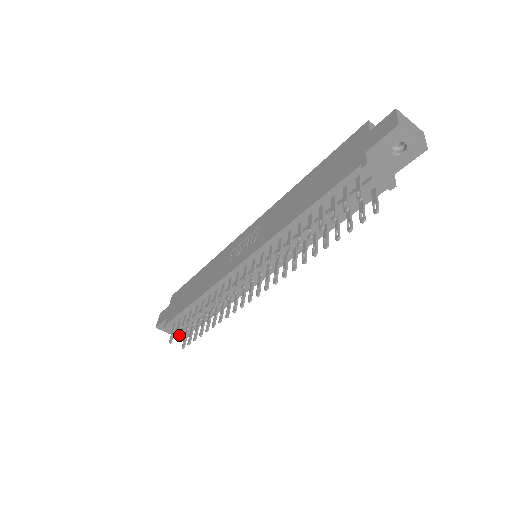
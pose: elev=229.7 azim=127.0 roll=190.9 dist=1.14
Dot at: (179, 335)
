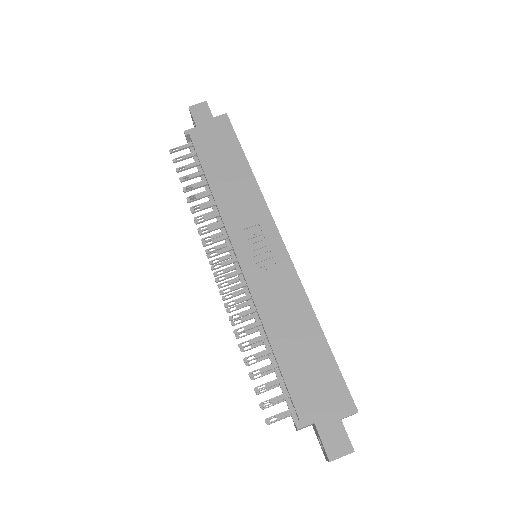
Dot at: occluded
